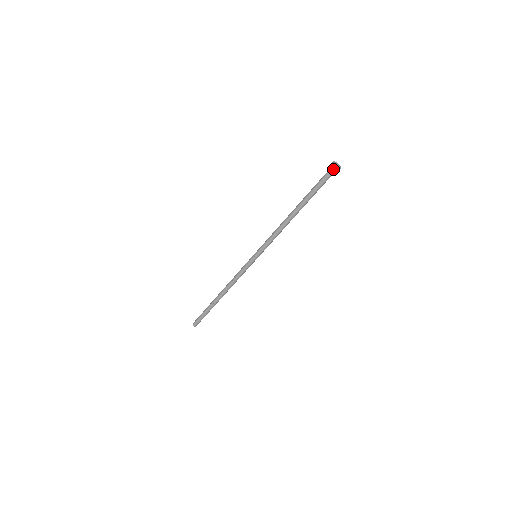
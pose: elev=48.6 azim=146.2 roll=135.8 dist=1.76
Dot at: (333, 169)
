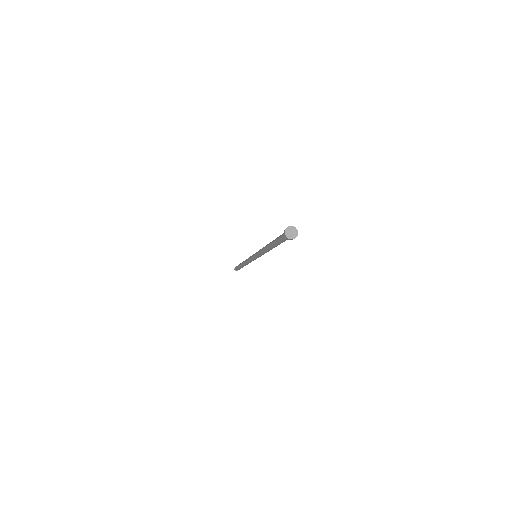
Dot at: (288, 237)
